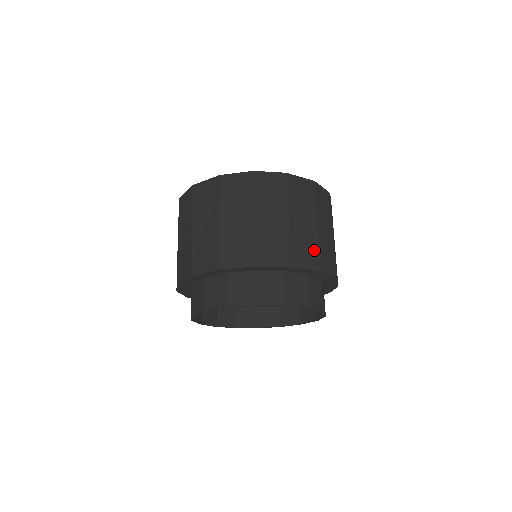
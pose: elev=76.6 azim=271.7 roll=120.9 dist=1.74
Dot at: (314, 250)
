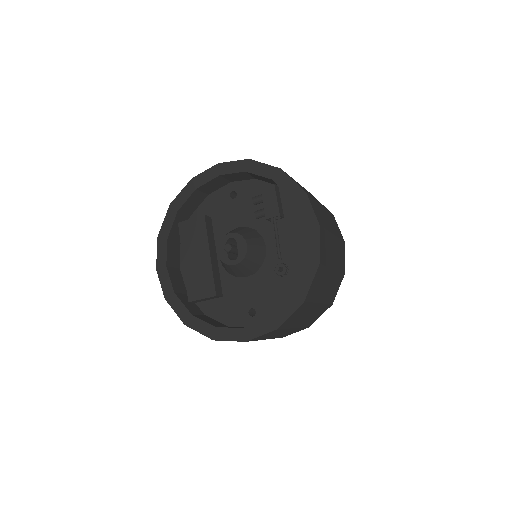
Dot at: (322, 309)
